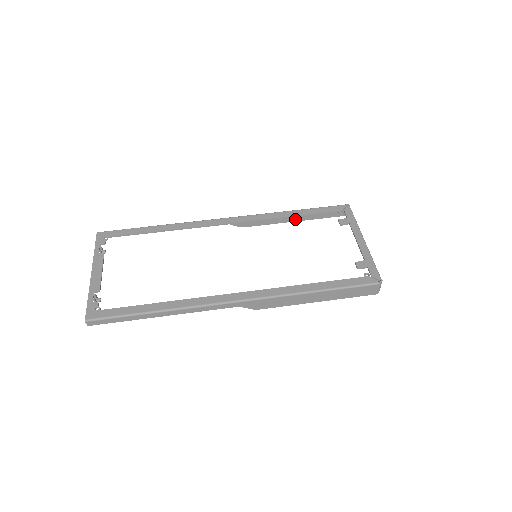
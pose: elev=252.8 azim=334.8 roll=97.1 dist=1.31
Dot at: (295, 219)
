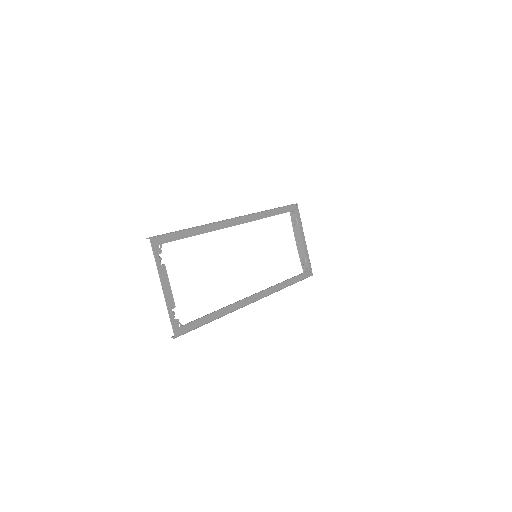
Dot at: occluded
